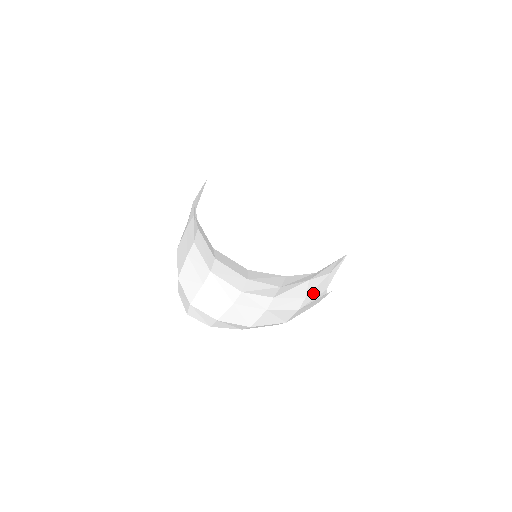
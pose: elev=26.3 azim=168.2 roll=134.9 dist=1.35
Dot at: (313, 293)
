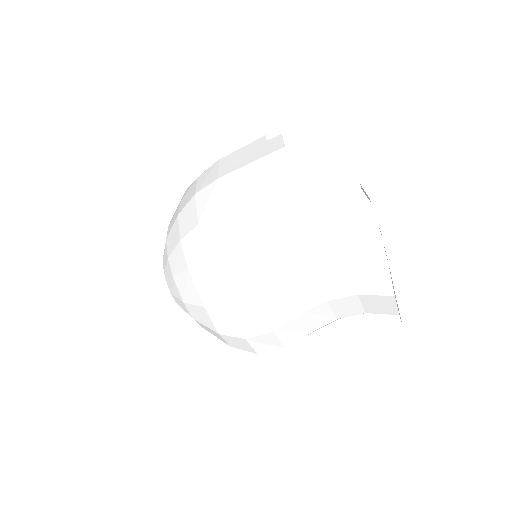
Dot at: occluded
